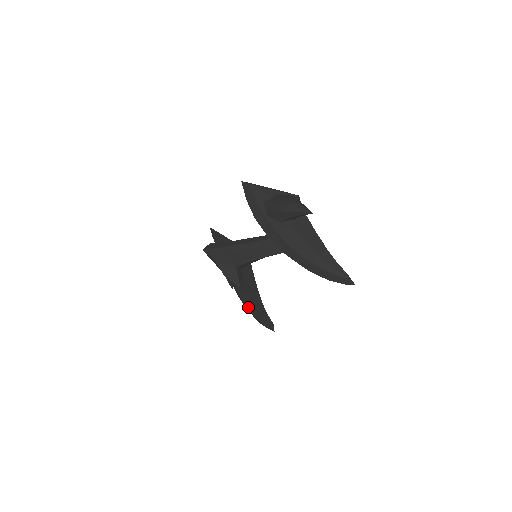
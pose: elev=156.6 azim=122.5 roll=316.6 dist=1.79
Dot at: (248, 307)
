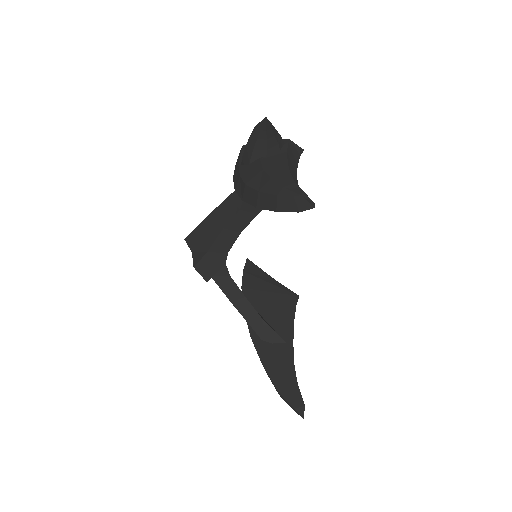
Dot at: (260, 359)
